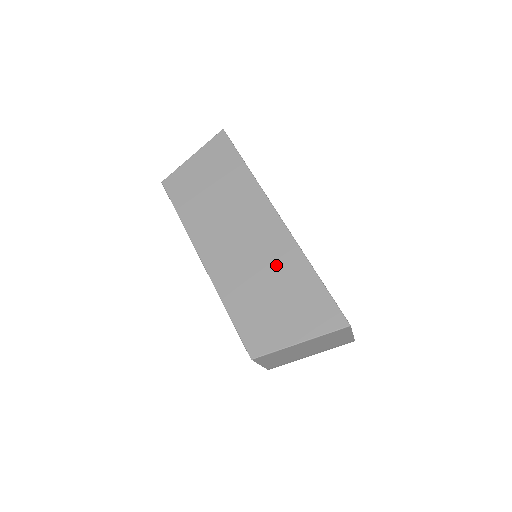
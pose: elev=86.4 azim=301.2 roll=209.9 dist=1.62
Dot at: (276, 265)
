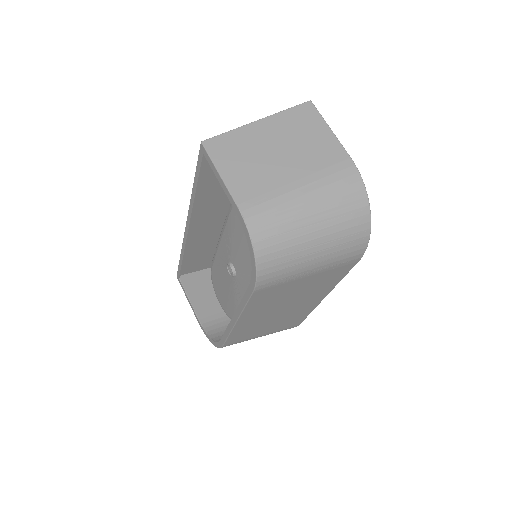
Dot at: occluded
